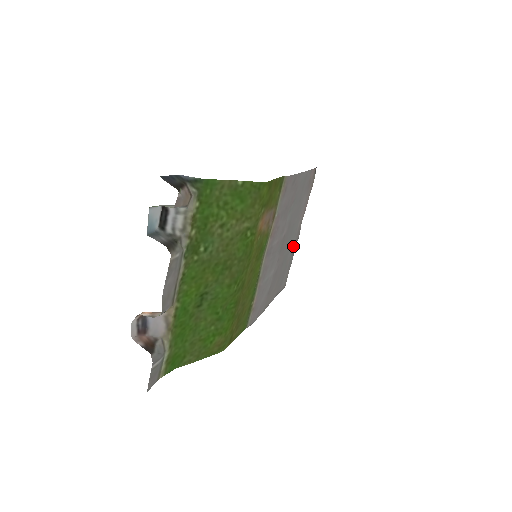
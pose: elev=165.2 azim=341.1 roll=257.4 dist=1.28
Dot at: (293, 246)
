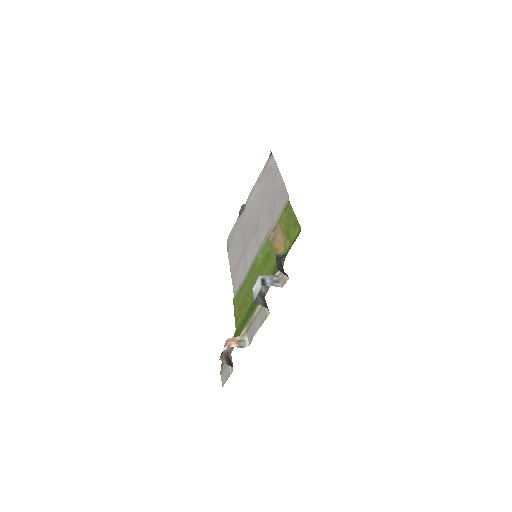
Dot at: (243, 214)
